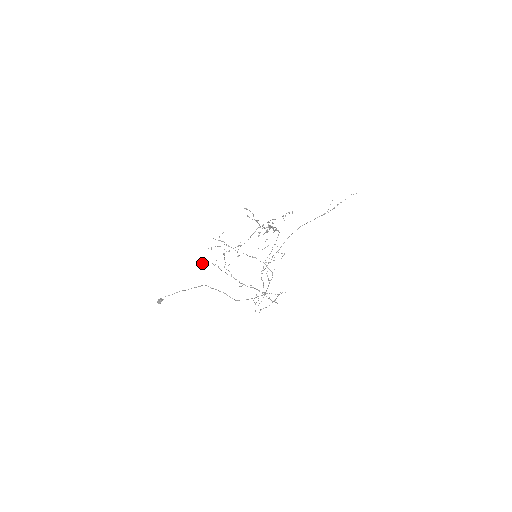
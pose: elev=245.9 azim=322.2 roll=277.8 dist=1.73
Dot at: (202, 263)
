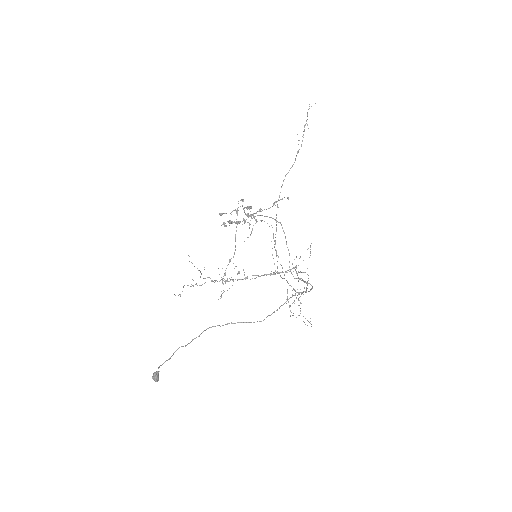
Dot at: occluded
